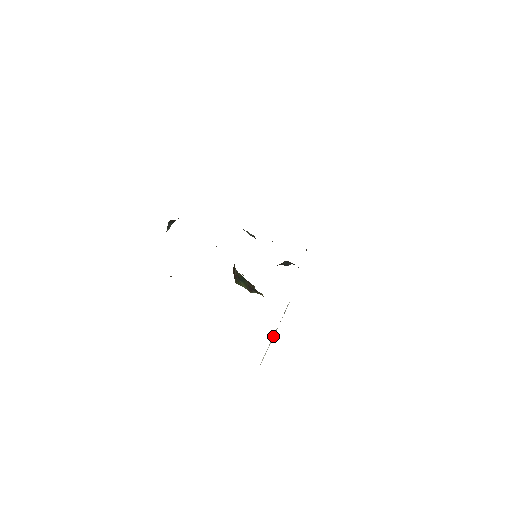
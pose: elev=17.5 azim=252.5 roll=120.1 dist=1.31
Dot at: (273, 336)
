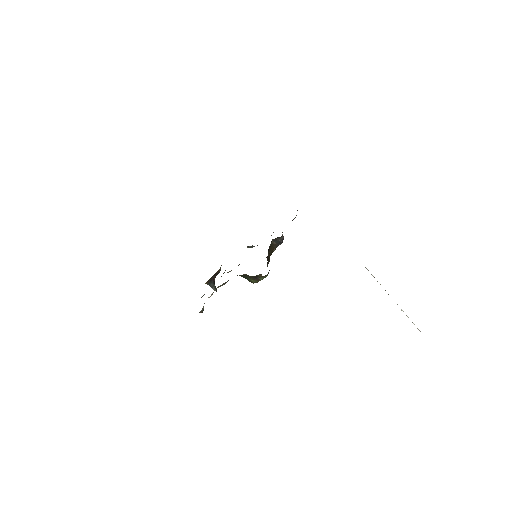
Dot at: occluded
